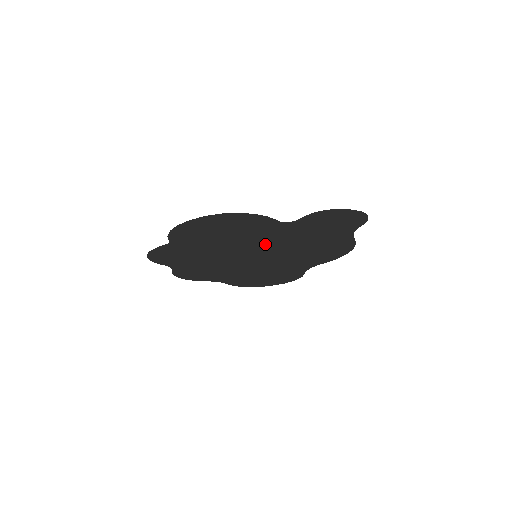
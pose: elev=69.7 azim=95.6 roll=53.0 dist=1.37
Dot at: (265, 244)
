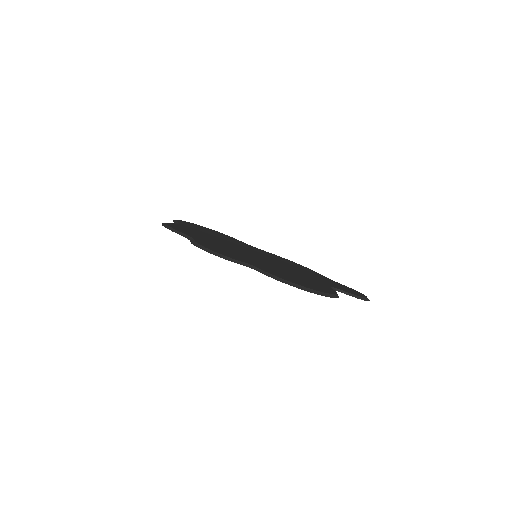
Dot at: occluded
